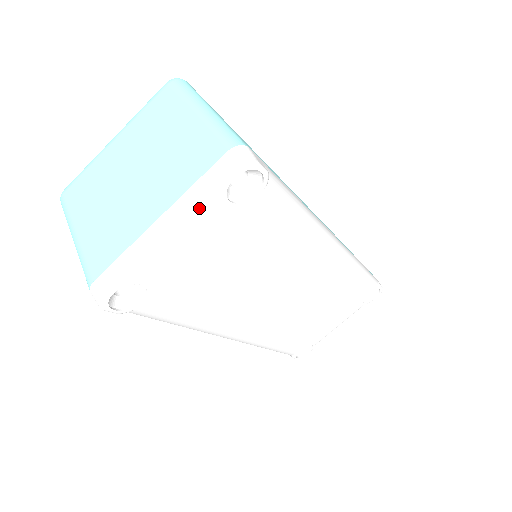
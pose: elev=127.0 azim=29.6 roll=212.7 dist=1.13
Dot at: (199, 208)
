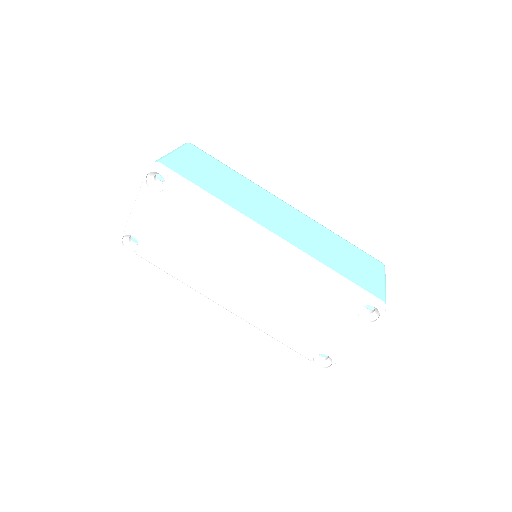
Dot at: (140, 194)
